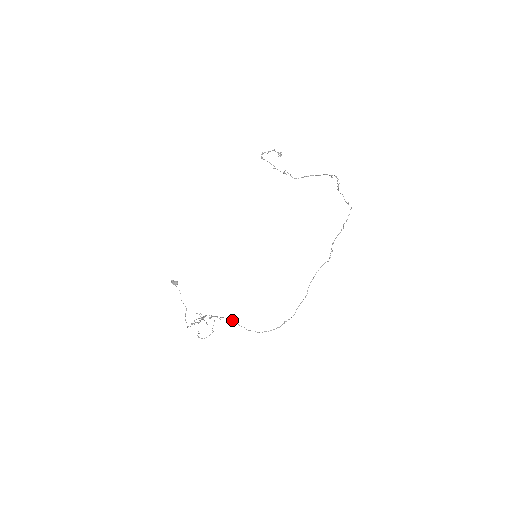
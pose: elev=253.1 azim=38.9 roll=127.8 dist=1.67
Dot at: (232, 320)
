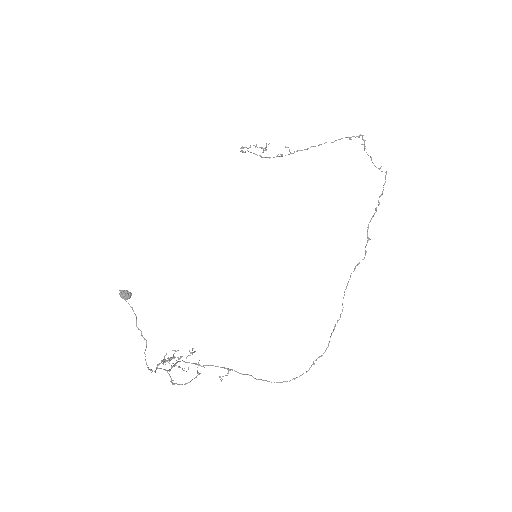
Dot at: occluded
